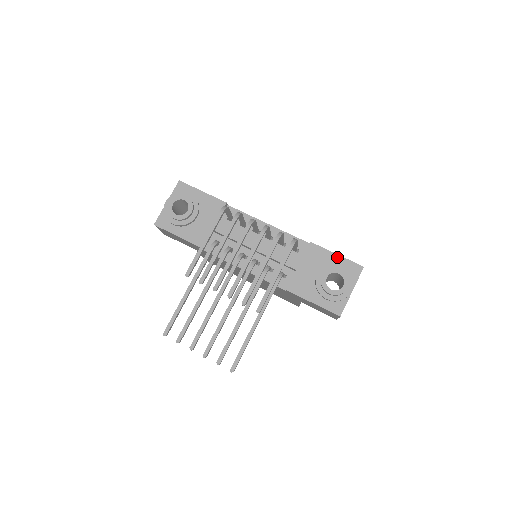
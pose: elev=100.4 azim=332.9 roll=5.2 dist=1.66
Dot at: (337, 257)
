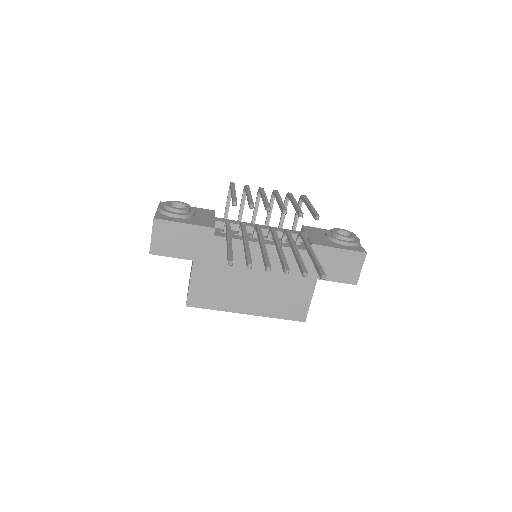
Dot at: occluded
